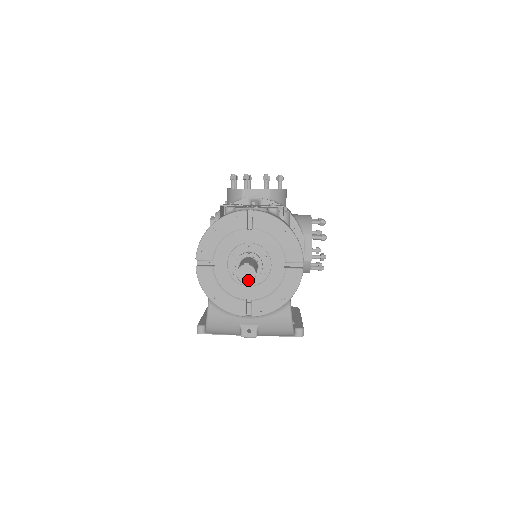
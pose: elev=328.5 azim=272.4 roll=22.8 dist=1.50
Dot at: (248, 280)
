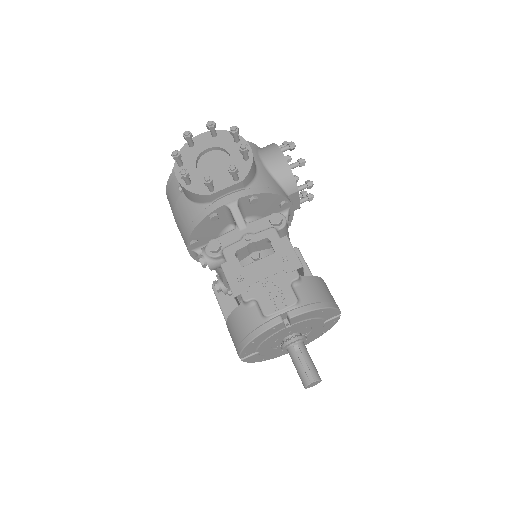
Dot at: occluded
